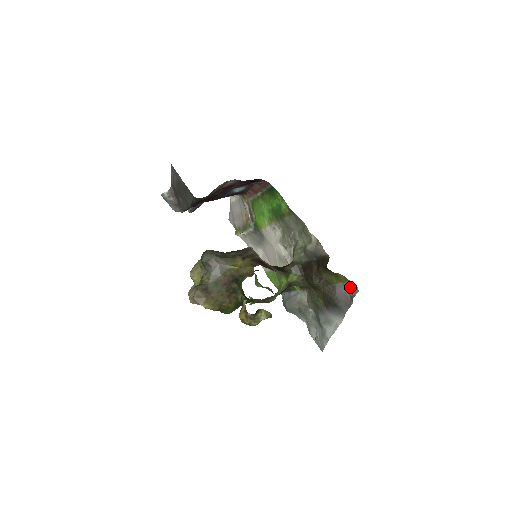
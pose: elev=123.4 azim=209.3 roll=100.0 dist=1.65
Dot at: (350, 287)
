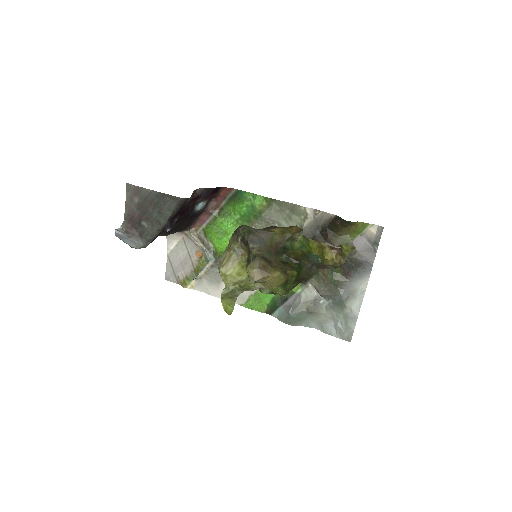
Dot at: (371, 232)
